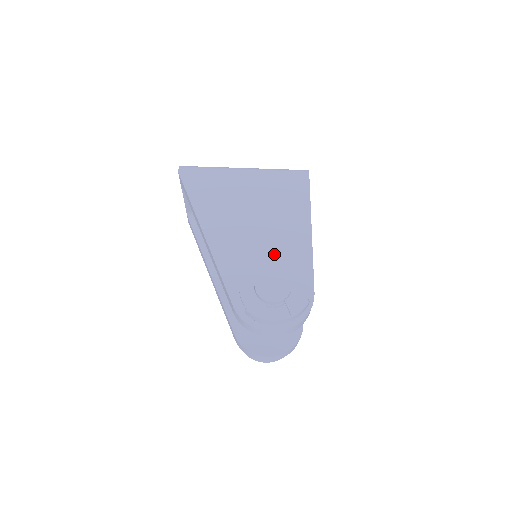
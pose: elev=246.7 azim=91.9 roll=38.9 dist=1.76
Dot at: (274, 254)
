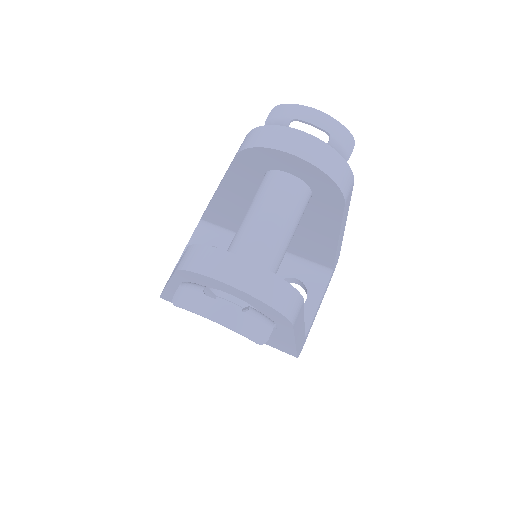
Dot at: occluded
